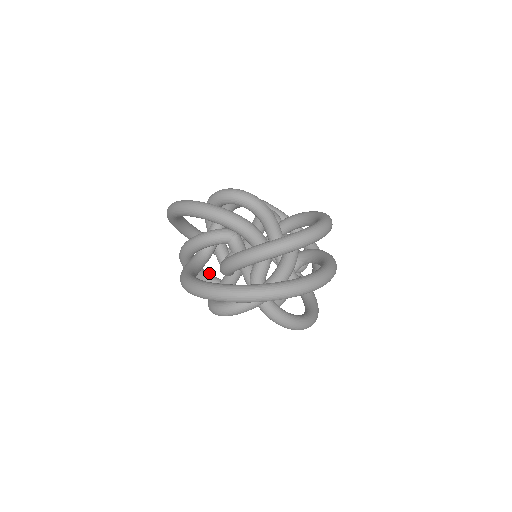
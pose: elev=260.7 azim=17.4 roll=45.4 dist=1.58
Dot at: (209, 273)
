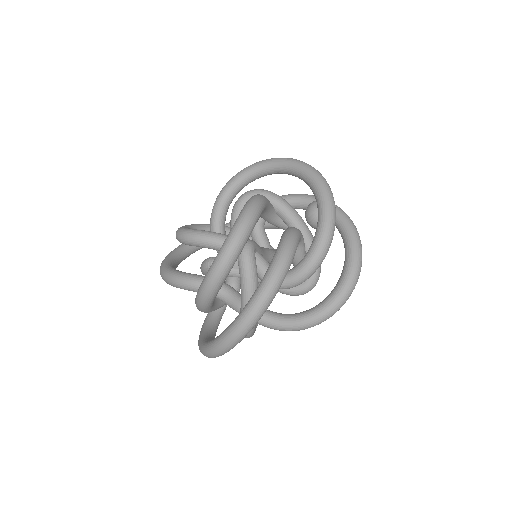
Dot at: occluded
